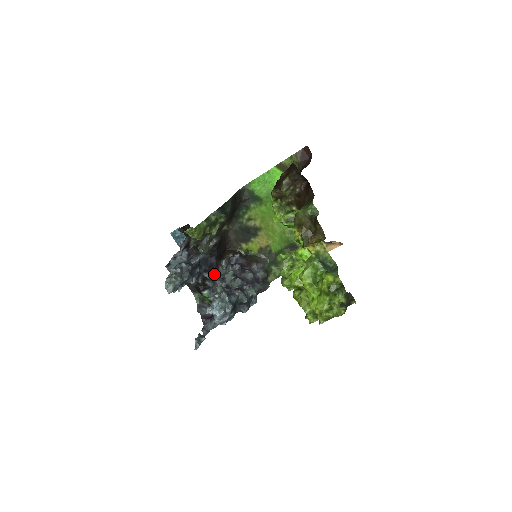
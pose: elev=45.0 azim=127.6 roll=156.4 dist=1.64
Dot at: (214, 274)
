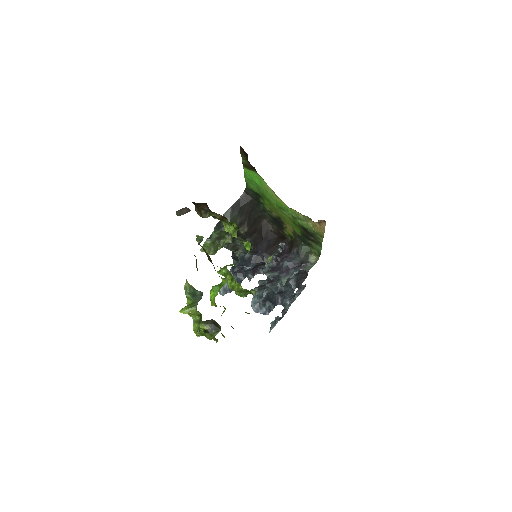
Dot at: occluded
